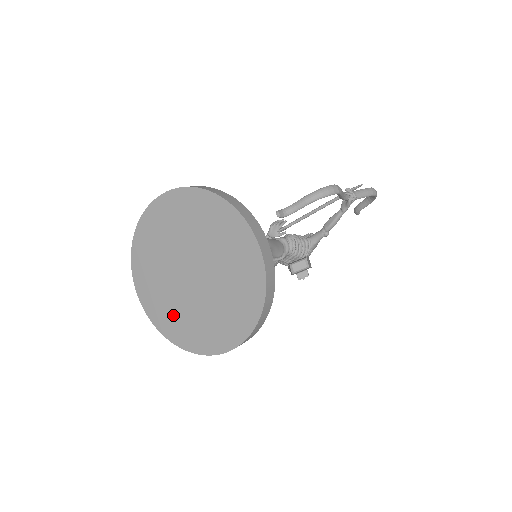
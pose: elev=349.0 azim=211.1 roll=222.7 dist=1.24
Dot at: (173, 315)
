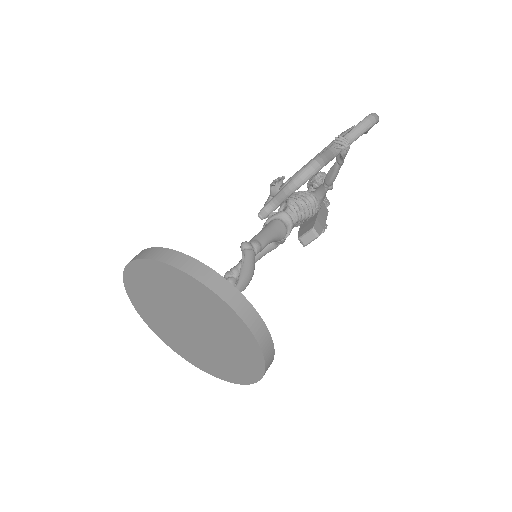
Dot at: (193, 353)
